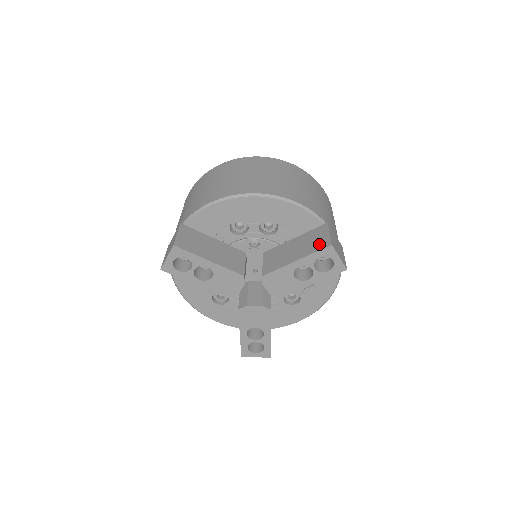
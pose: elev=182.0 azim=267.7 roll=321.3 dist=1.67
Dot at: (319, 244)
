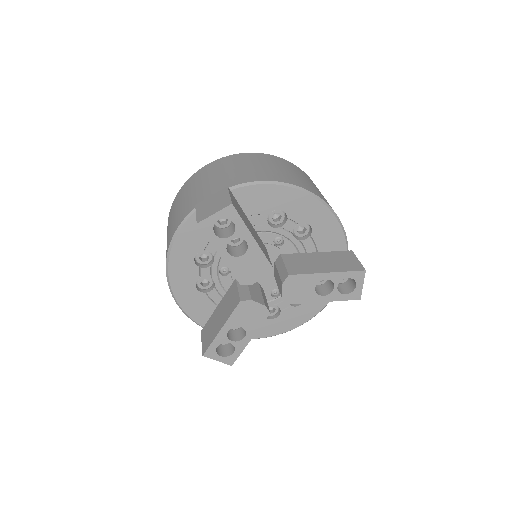
Dot at: (351, 266)
